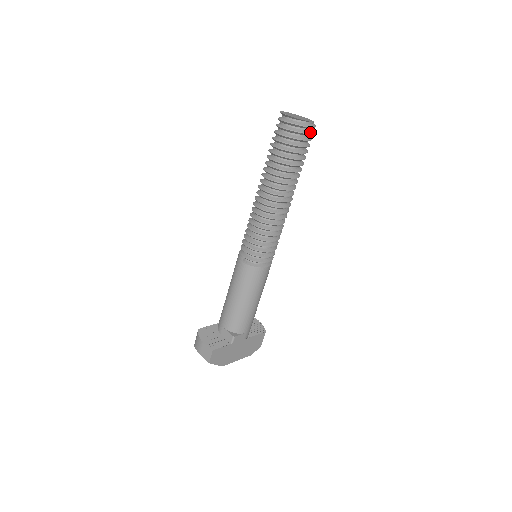
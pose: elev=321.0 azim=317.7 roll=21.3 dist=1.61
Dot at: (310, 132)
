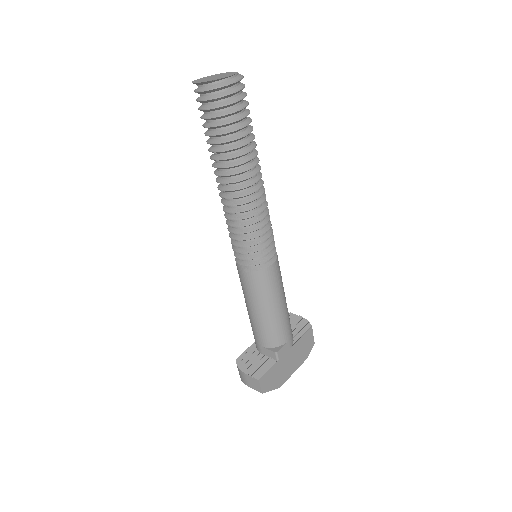
Dot at: (238, 88)
